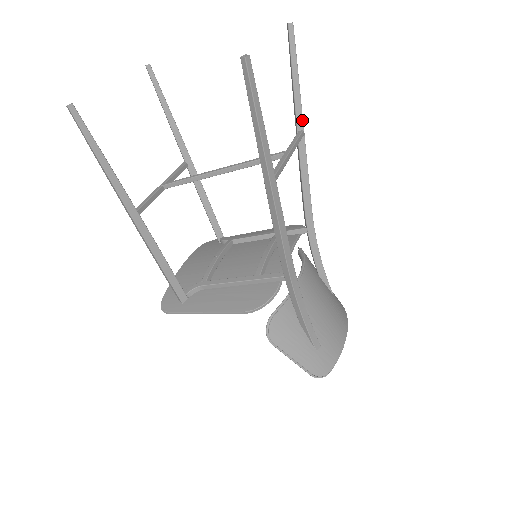
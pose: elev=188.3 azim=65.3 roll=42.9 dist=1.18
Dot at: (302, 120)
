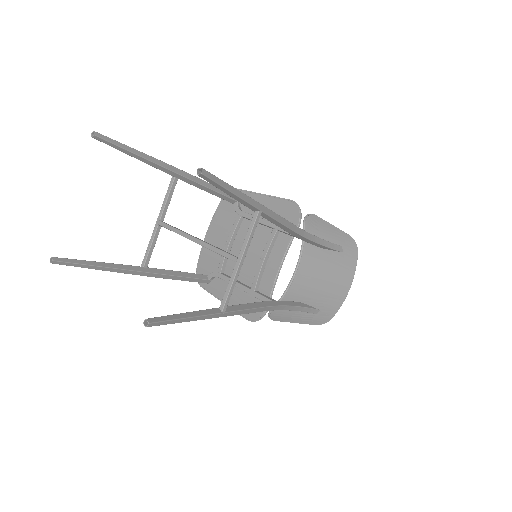
Dot at: (254, 207)
